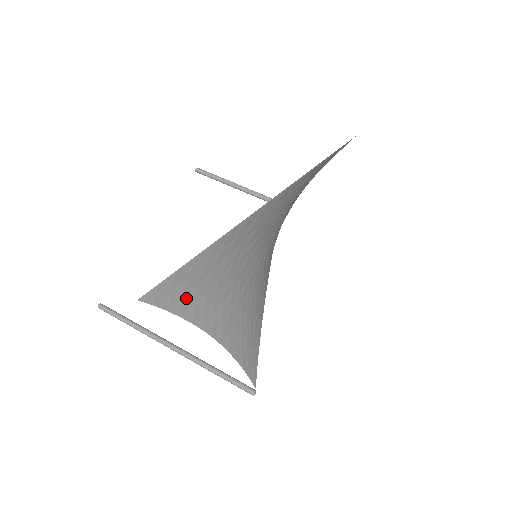
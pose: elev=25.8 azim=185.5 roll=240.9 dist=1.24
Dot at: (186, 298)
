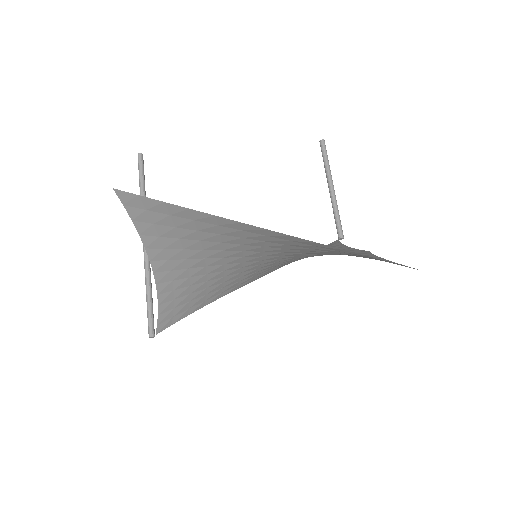
Dot at: (155, 226)
